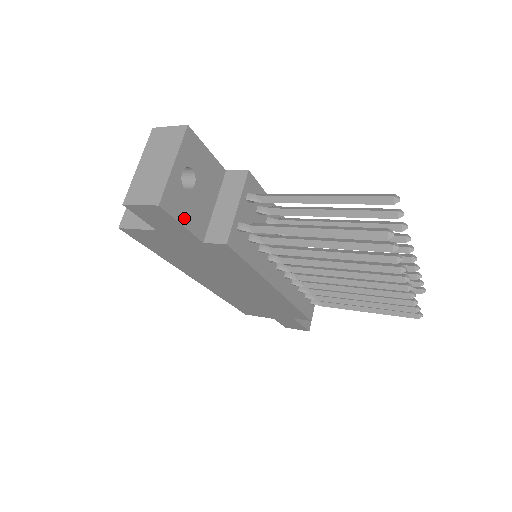
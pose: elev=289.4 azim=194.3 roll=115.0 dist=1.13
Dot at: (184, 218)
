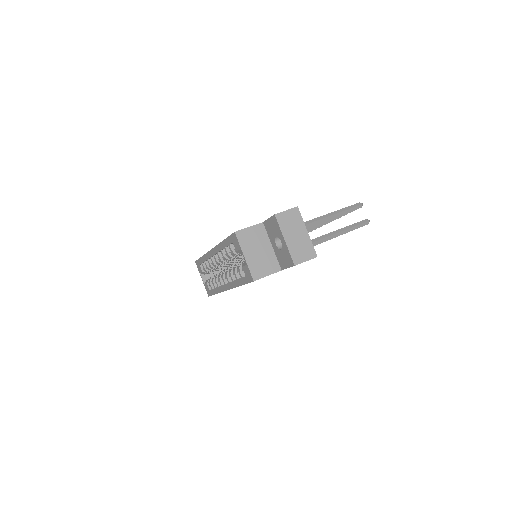
Dot at: occluded
